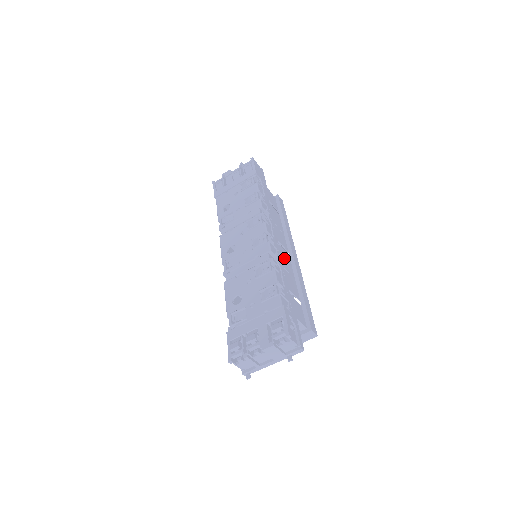
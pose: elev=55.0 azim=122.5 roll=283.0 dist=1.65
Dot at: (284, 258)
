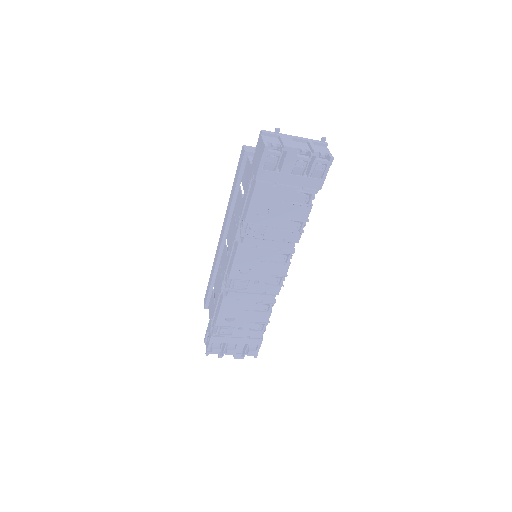
Dot at: occluded
